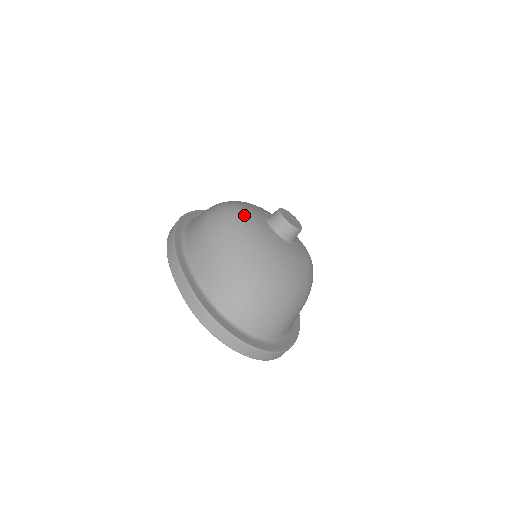
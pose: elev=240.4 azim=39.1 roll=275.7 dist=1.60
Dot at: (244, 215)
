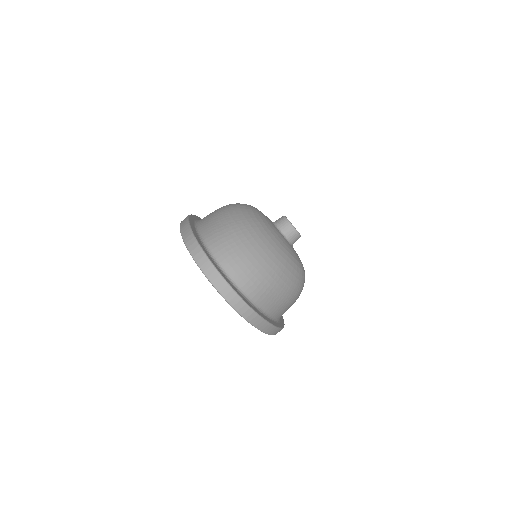
Dot at: (254, 207)
